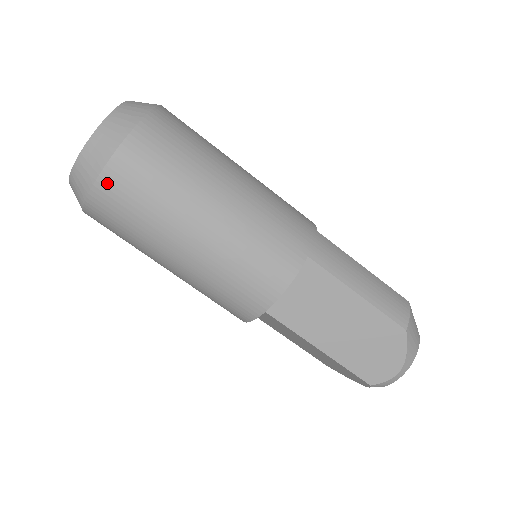
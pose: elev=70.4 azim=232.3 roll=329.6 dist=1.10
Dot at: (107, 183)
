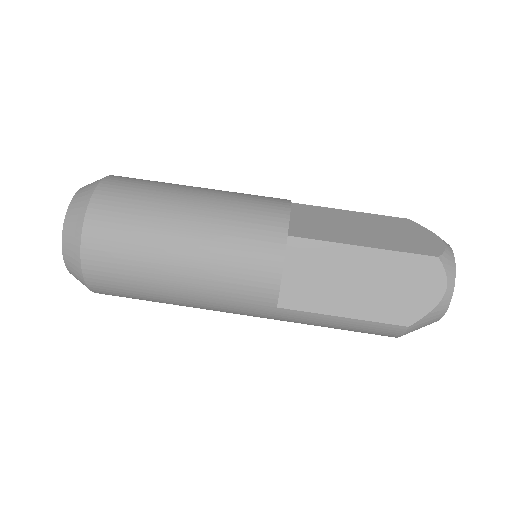
Dot at: (107, 185)
